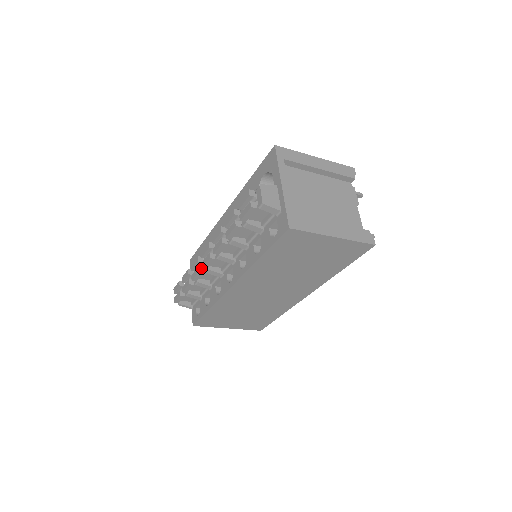
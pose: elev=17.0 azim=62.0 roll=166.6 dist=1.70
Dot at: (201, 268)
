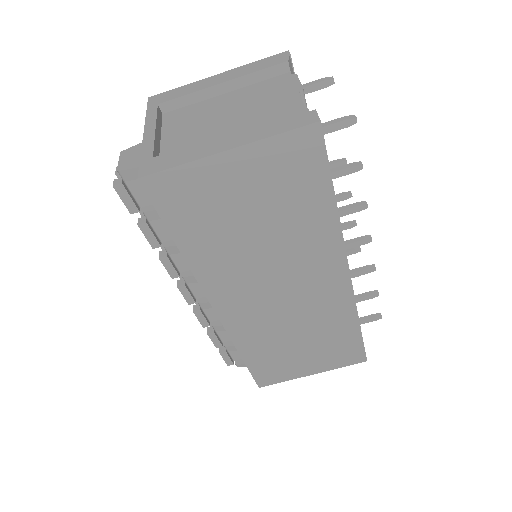
Dot at: (196, 306)
